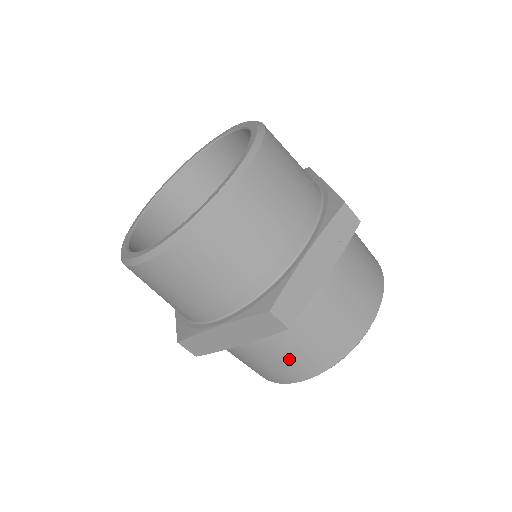
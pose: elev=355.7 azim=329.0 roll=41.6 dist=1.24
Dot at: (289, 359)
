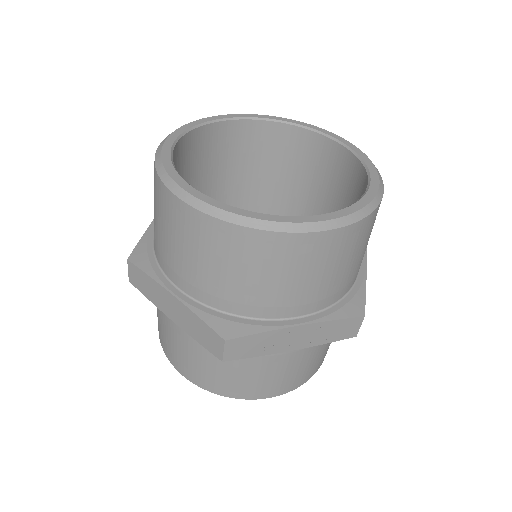
Dot at: (194, 361)
